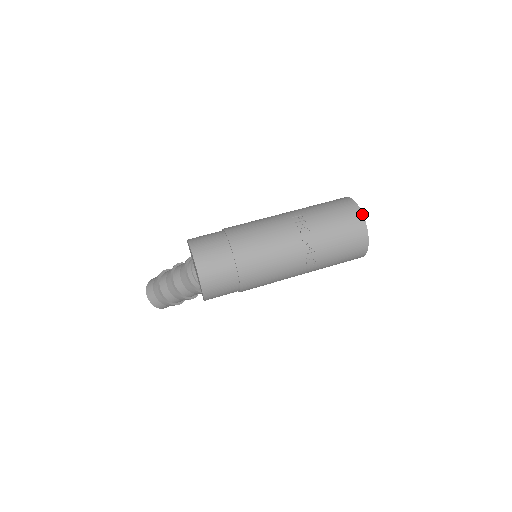
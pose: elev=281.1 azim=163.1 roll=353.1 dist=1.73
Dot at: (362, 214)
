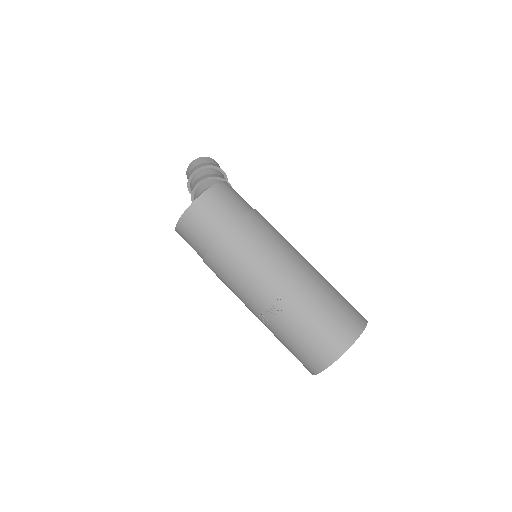
Dot at: (337, 359)
